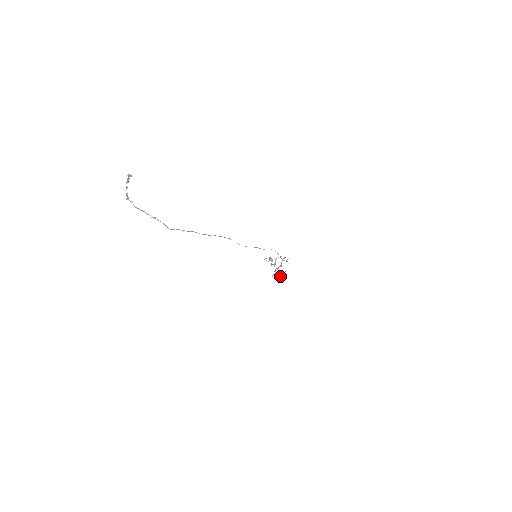
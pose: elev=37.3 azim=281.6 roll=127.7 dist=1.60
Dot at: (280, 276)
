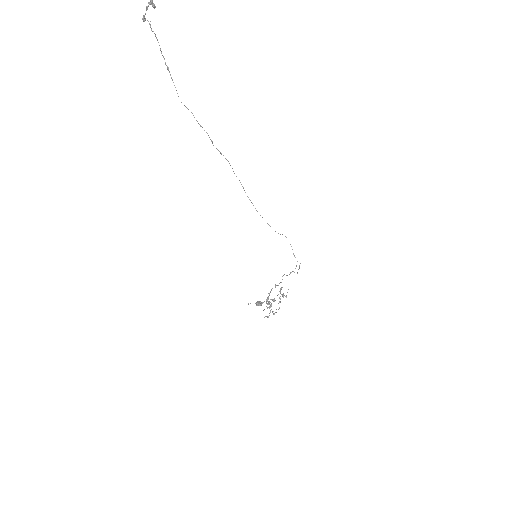
Dot at: occluded
